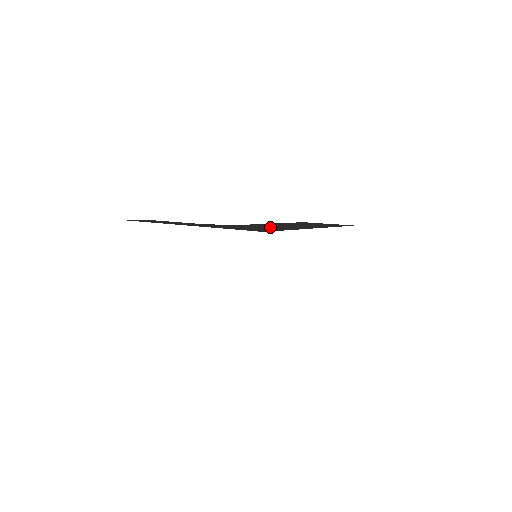
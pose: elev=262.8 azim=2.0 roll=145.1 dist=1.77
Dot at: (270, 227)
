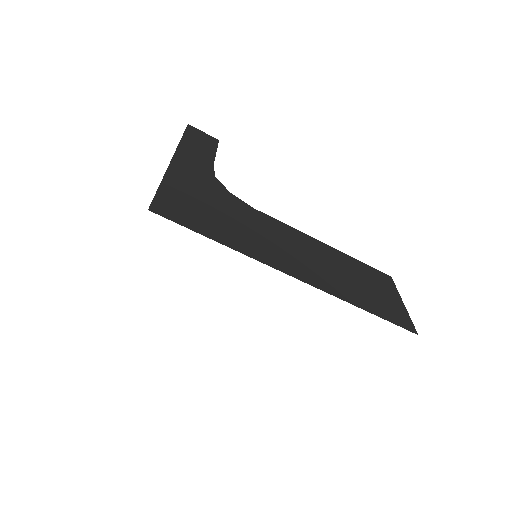
Dot at: (239, 226)
